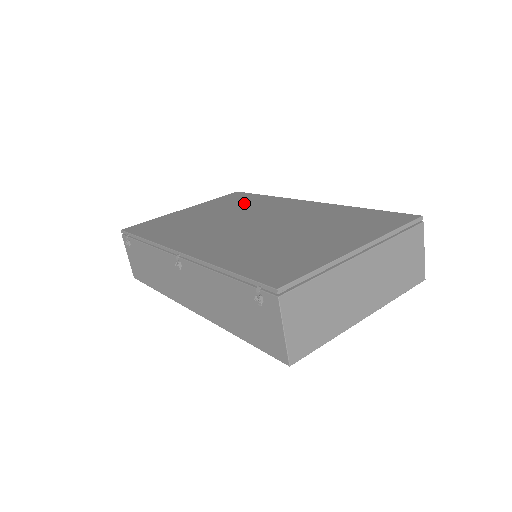
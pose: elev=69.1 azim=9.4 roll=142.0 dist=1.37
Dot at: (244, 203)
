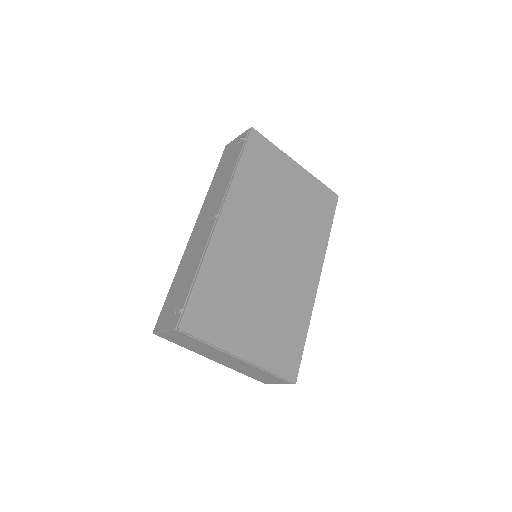
Dot at: (313, 220)
